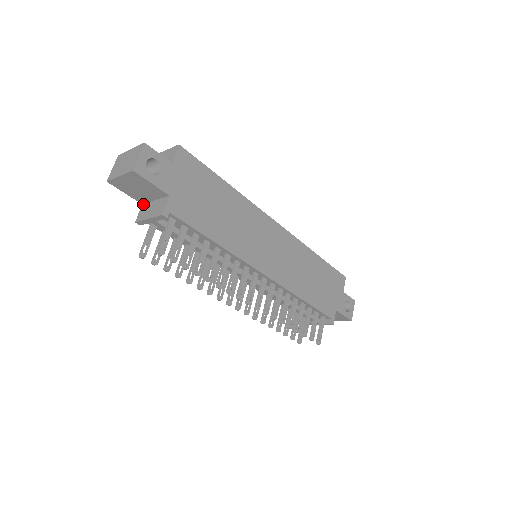
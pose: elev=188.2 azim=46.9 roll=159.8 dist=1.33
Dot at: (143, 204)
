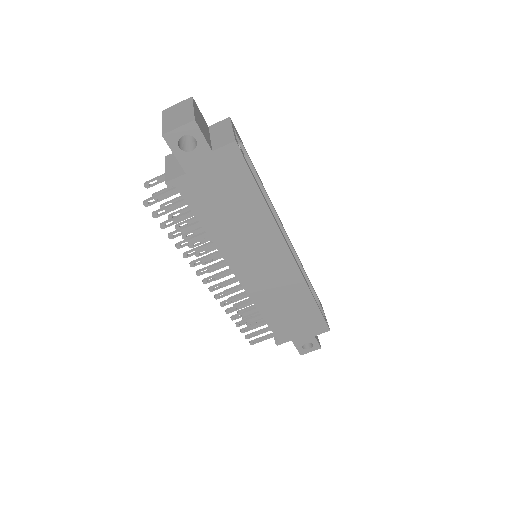
Dot at: occluded
